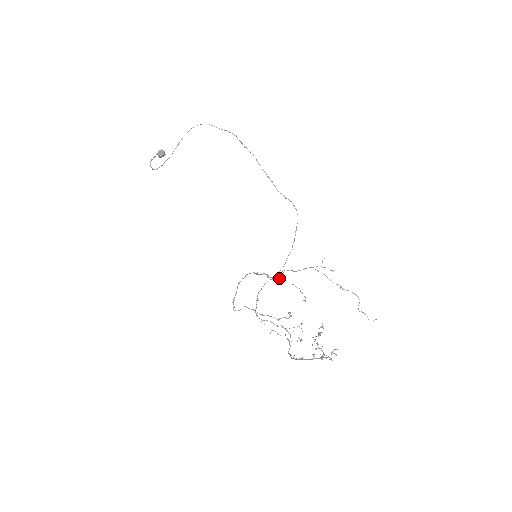
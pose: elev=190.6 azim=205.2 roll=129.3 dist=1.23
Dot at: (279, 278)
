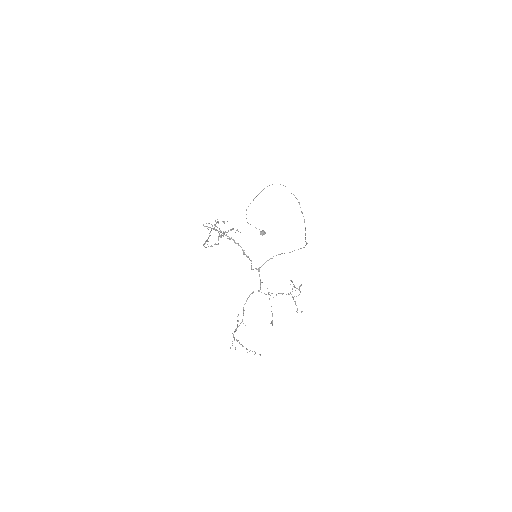
Dot at: (261, 282)
